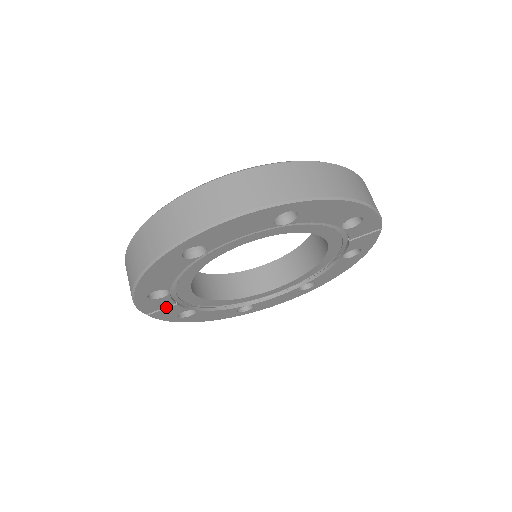
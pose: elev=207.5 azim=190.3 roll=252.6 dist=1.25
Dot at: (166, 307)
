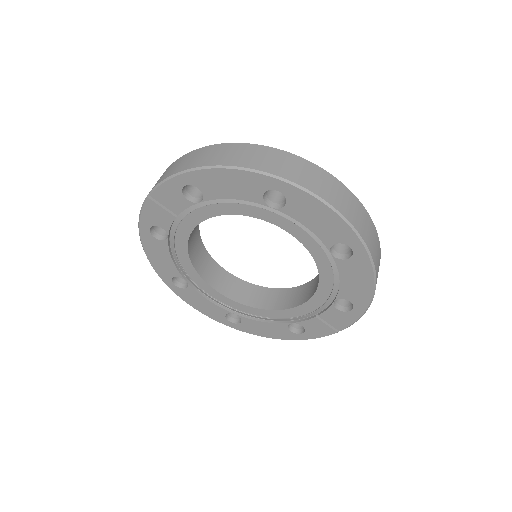
Dot at: (167, 209)
